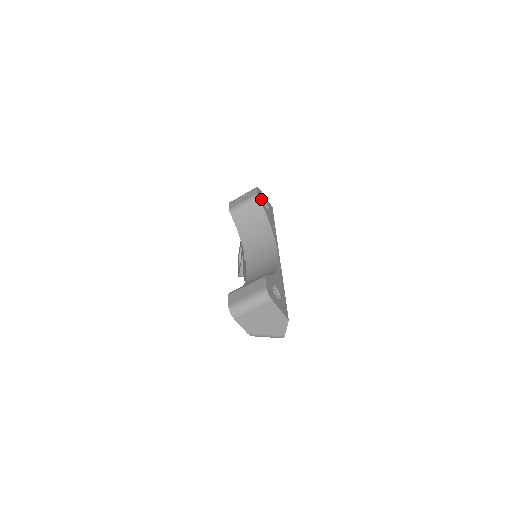
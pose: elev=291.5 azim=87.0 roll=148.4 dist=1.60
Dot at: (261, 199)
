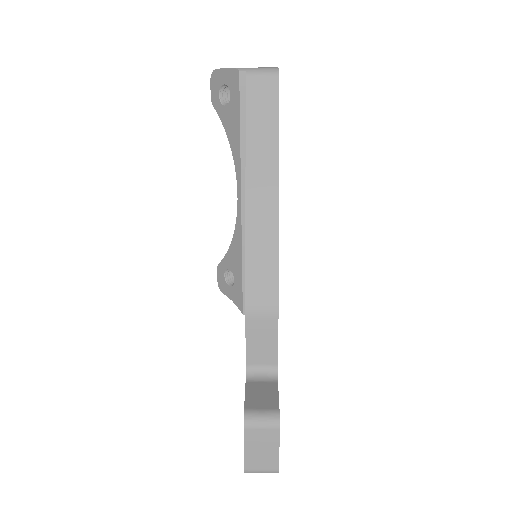
Dot at: occluded
